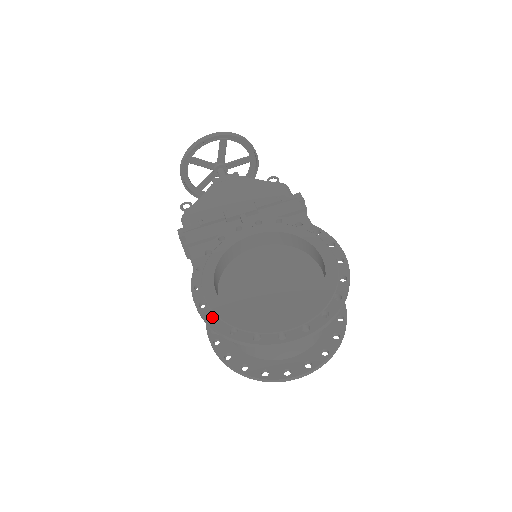
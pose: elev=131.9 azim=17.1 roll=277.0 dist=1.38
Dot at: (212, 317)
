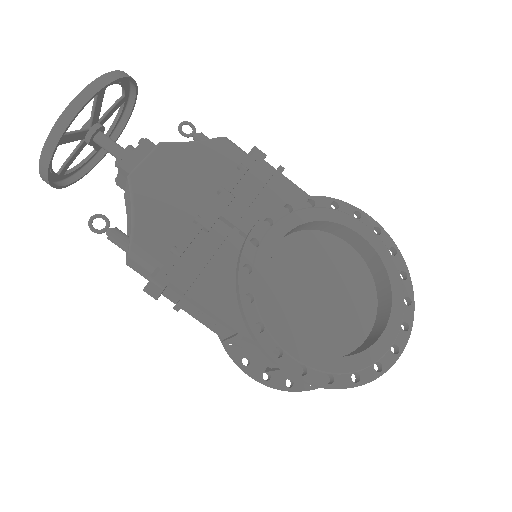
Dot at: (324, 378)
